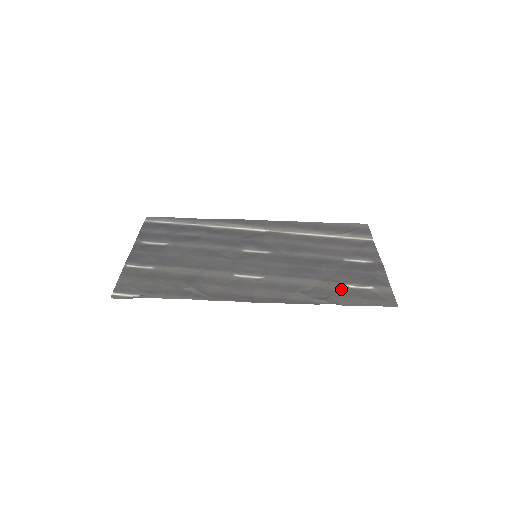
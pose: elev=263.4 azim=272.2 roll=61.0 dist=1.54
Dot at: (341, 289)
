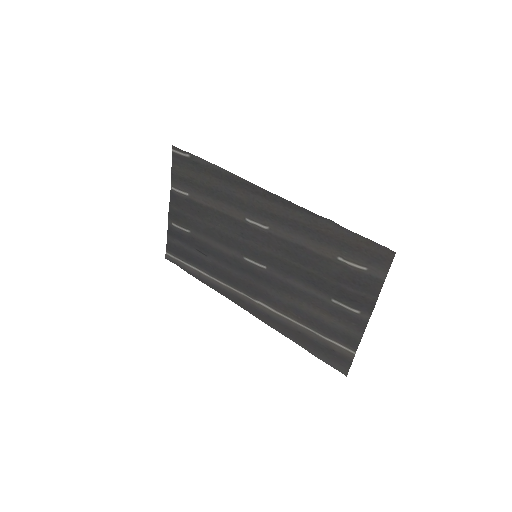
Dot at: (337, 250)
